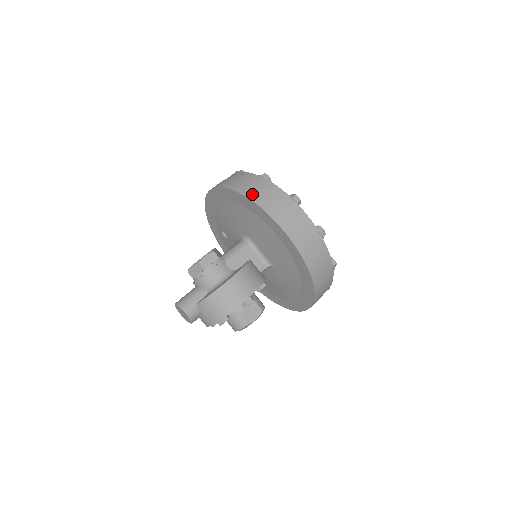
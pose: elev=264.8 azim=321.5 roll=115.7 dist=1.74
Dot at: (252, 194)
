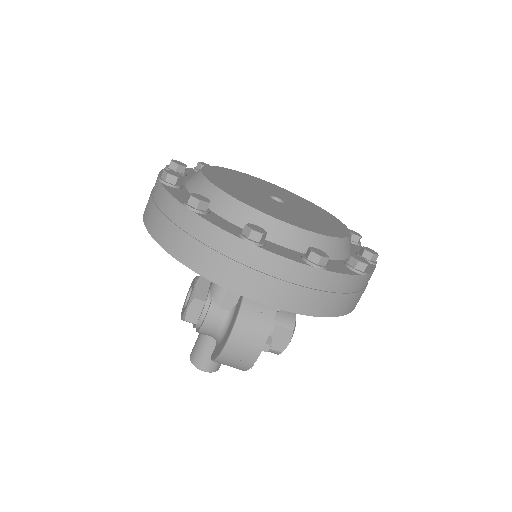
Dot at: (186, 255)
